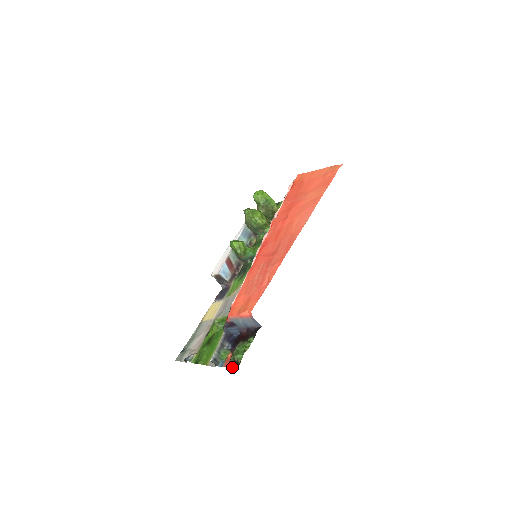
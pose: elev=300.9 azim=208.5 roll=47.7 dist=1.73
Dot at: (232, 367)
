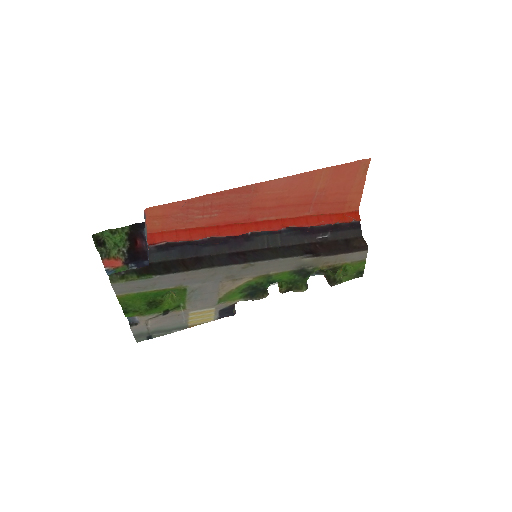
Dot at: (98, 250)
